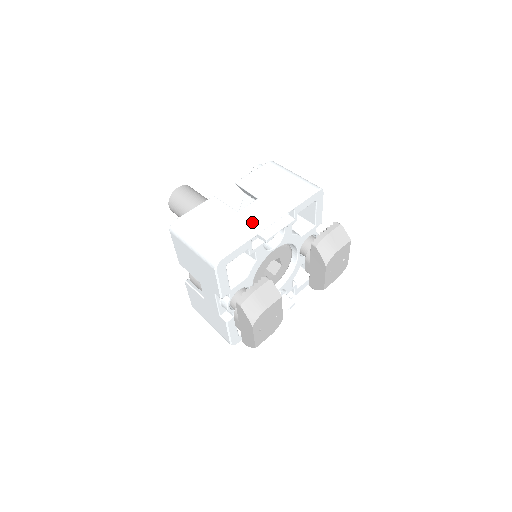
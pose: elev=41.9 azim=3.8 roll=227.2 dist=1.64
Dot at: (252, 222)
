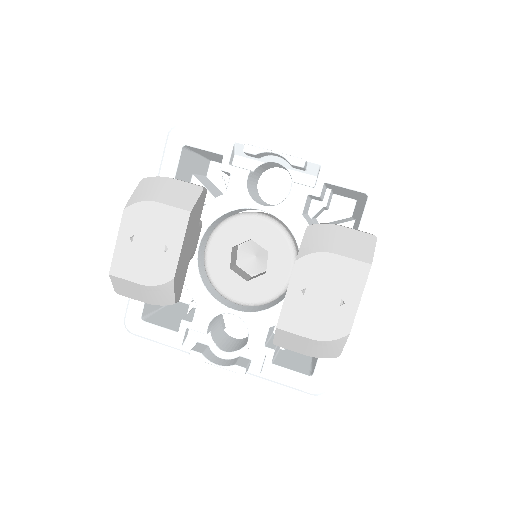
Dot at: occluded
